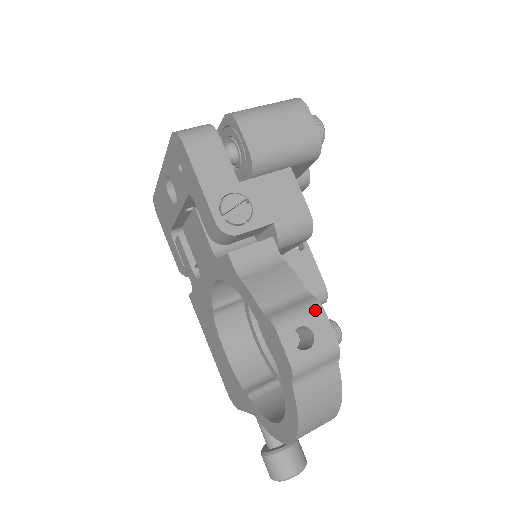
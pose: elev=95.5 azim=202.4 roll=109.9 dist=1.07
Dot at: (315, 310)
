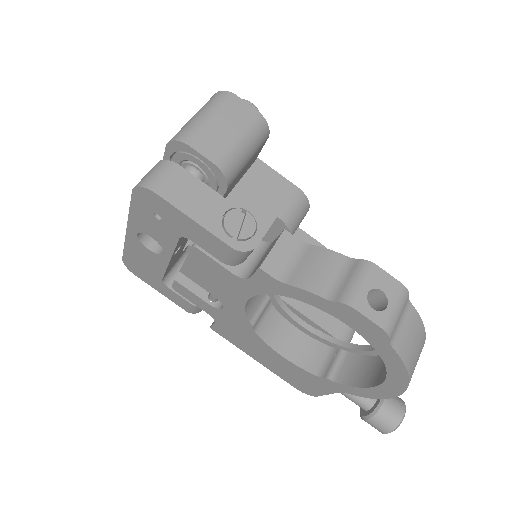
Dot at: (370, 270)
